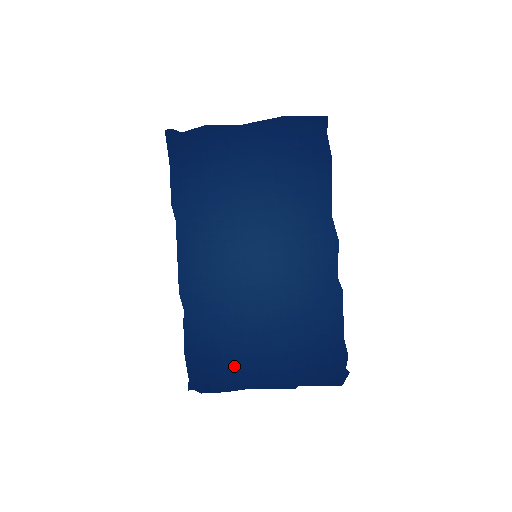
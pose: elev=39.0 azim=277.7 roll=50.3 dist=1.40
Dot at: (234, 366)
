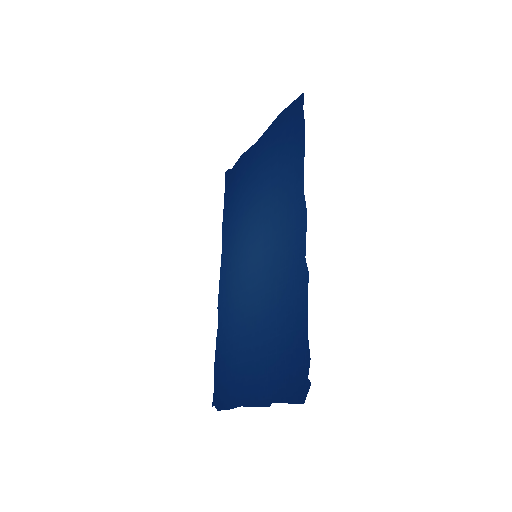
Dot at: (236, 379)
